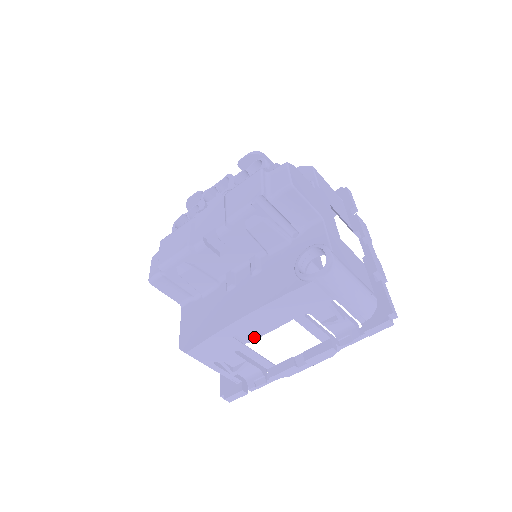
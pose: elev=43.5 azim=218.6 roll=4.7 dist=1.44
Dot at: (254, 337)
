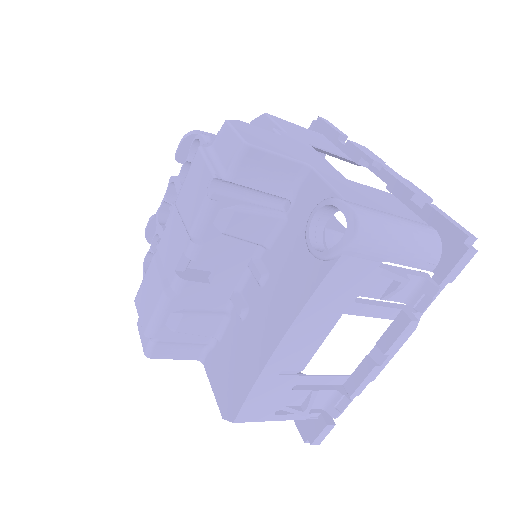
Dot at: (305, 360)
